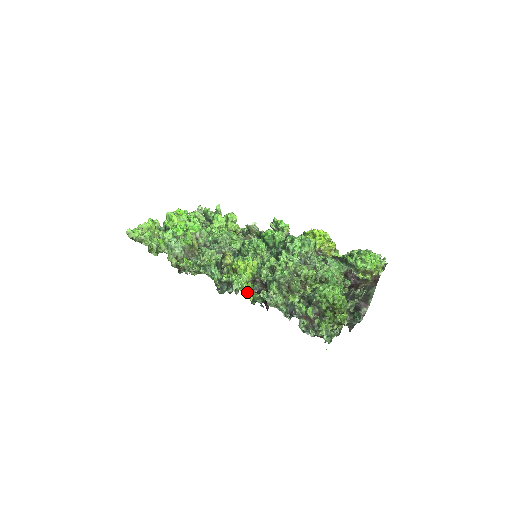
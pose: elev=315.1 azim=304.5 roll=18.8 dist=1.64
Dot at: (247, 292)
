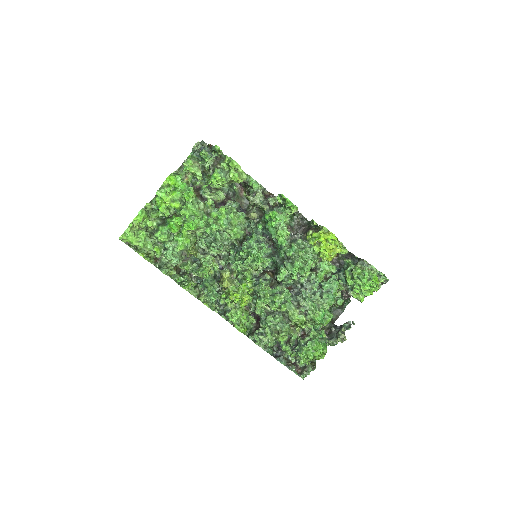
Dot at: (241, 330)
